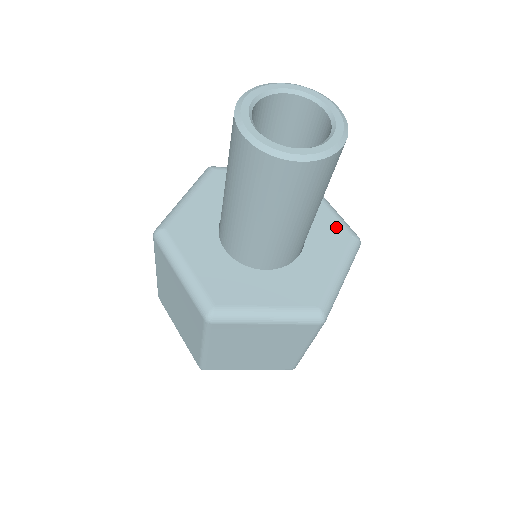
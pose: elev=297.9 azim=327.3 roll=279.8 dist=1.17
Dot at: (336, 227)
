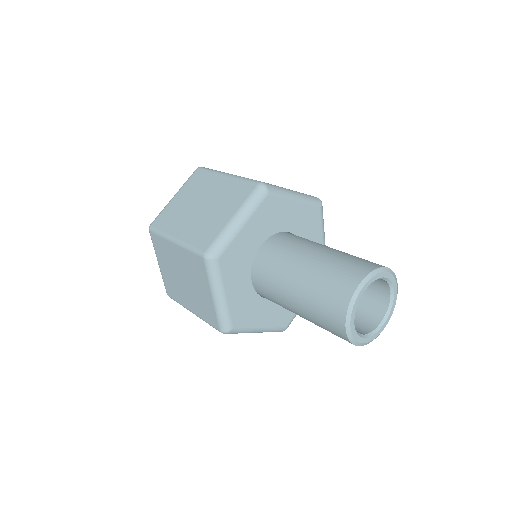
Dot at: occluded
